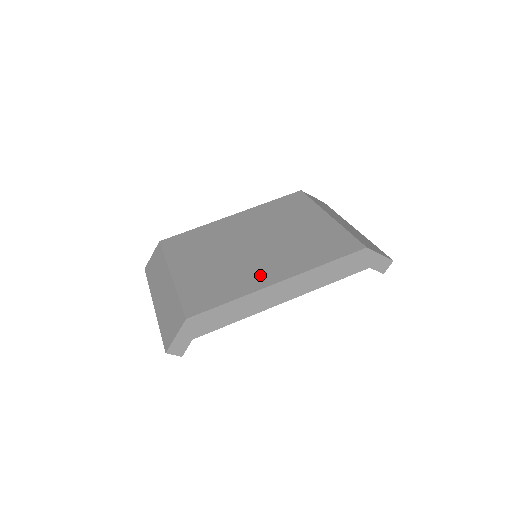
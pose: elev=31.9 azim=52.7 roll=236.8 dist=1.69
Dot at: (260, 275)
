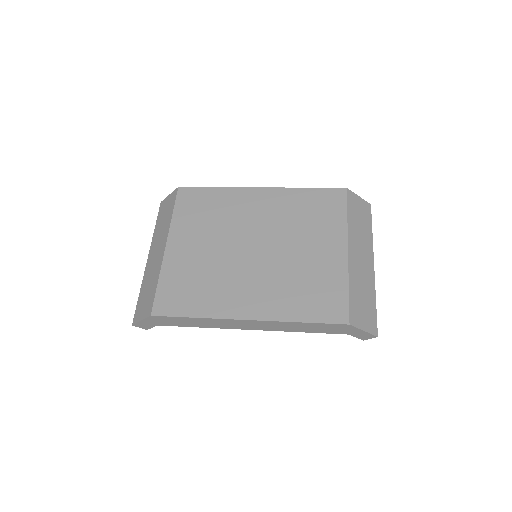
Dot at: (236, 299)
